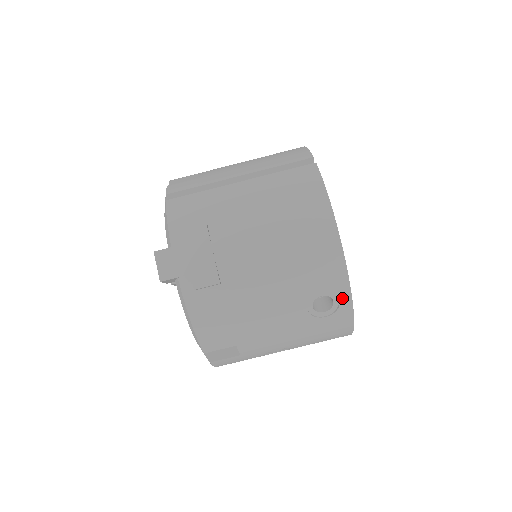
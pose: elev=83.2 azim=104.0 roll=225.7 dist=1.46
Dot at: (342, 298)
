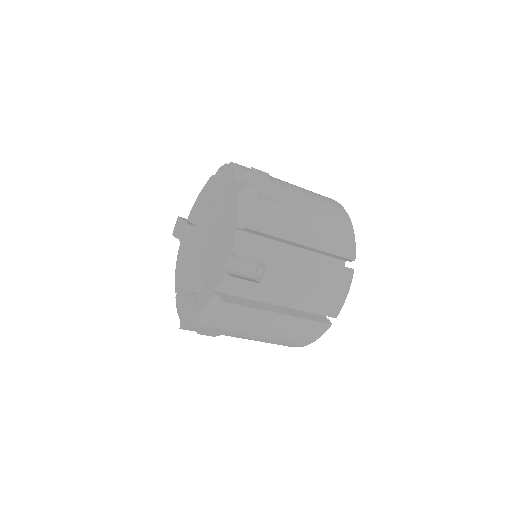
Dot at: occluded
